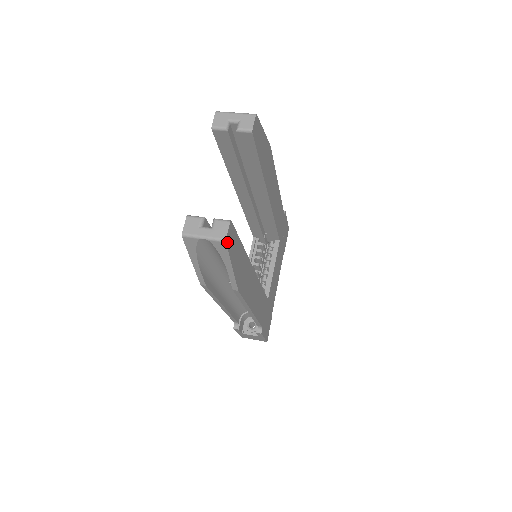
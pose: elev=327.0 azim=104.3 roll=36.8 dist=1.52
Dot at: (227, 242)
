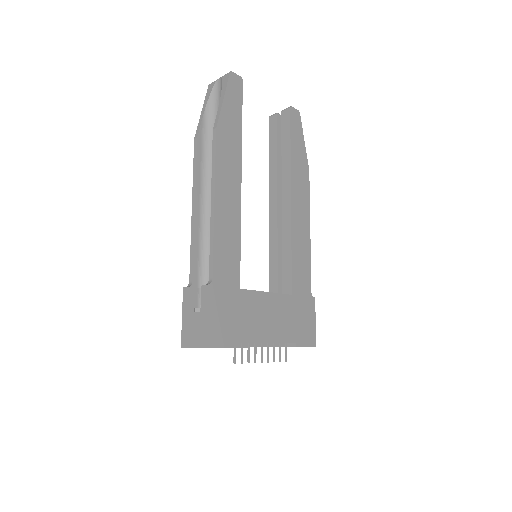
Dot at: (231, 76)
